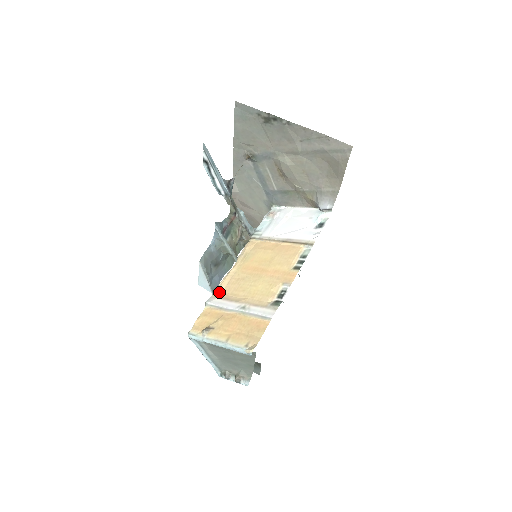
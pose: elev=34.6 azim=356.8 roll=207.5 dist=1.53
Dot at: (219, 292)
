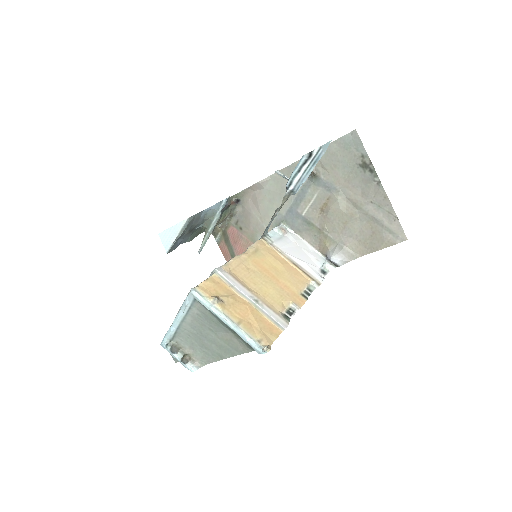
Dot at: (230, 268)
